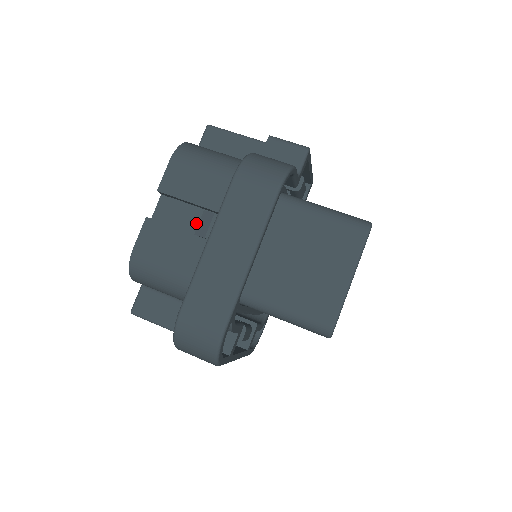
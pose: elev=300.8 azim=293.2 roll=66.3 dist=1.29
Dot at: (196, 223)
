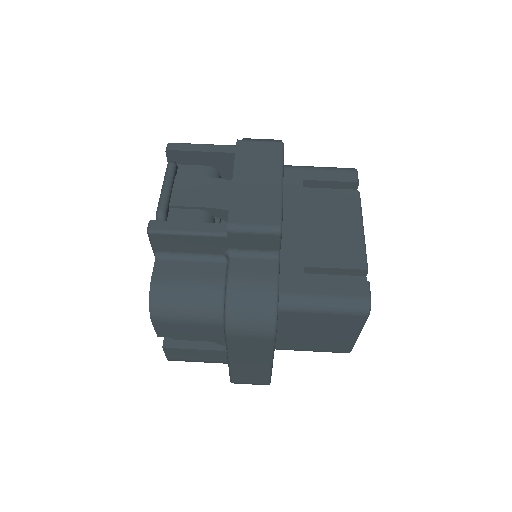
Dot at: occluded
